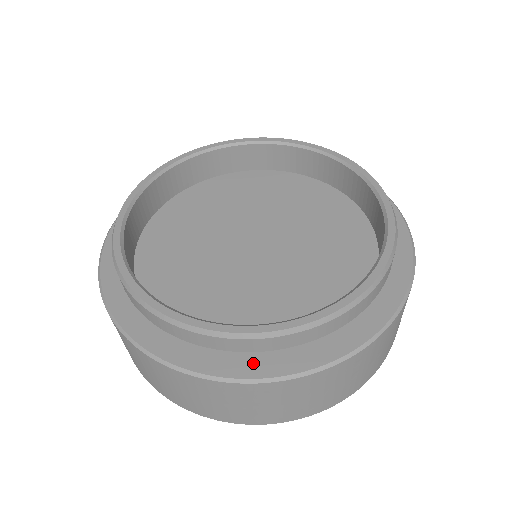
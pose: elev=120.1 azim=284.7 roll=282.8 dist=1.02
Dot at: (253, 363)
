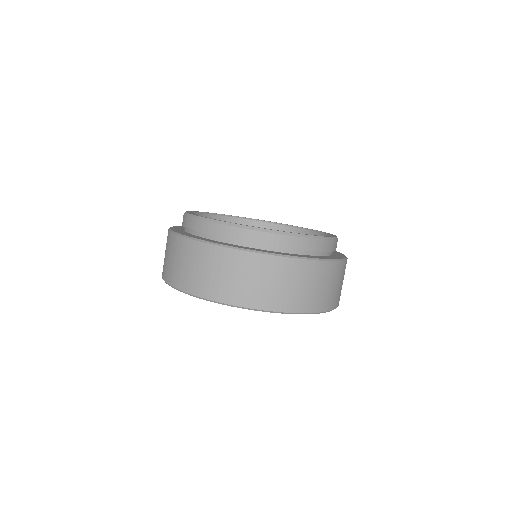
Dot at: (323, 257)
